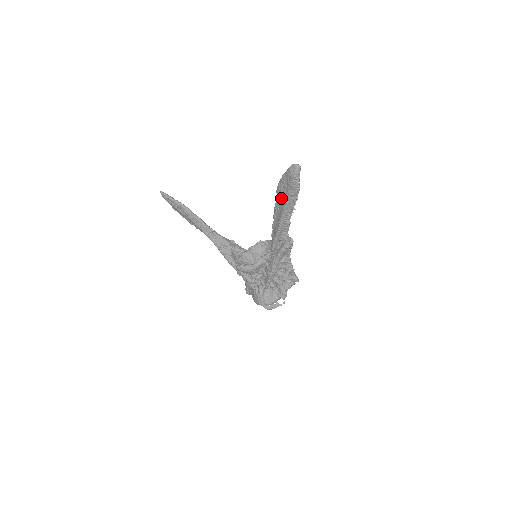
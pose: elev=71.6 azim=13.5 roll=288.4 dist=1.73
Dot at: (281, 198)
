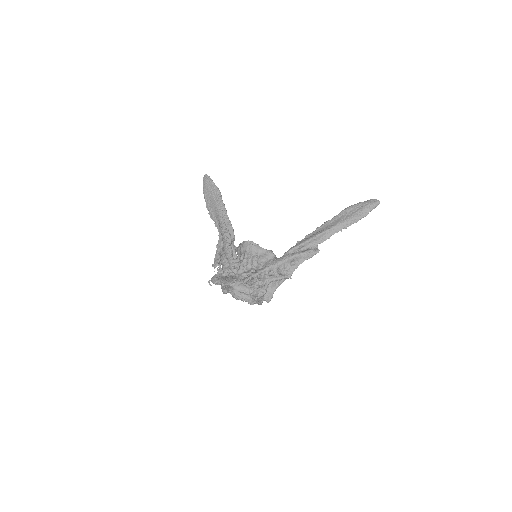
Dot at: (342, 216)
